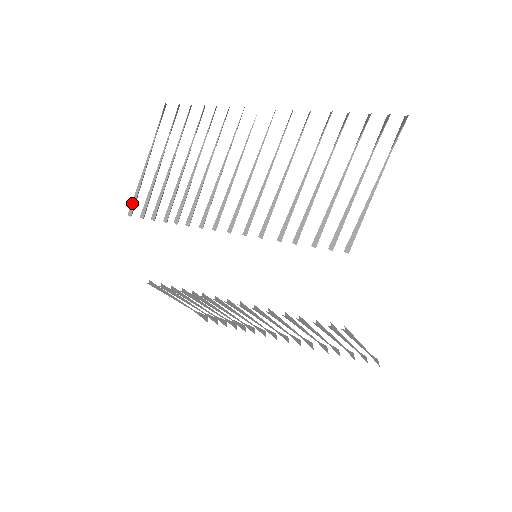
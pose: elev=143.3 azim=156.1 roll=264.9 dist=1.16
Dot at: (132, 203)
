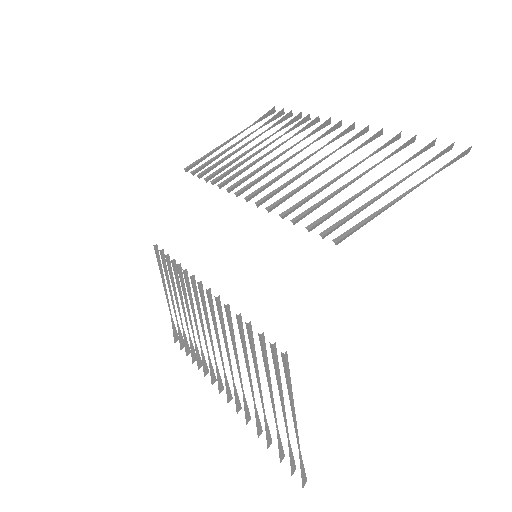
Dot at: (194, 162)
